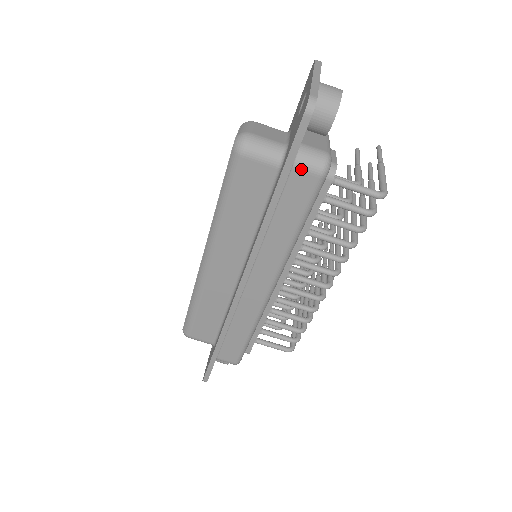
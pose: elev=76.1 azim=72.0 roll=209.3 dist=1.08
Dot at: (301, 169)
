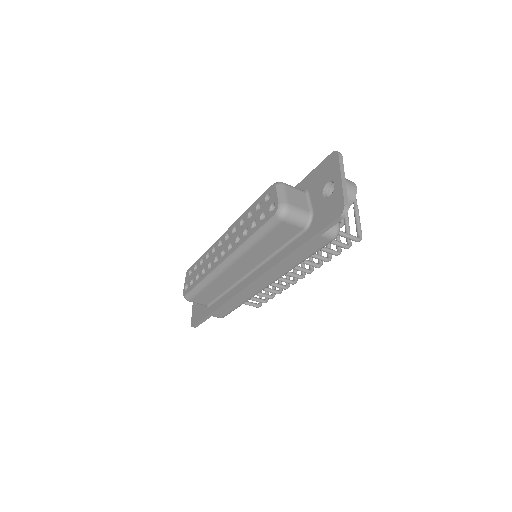
Dot at: (322, 236)
